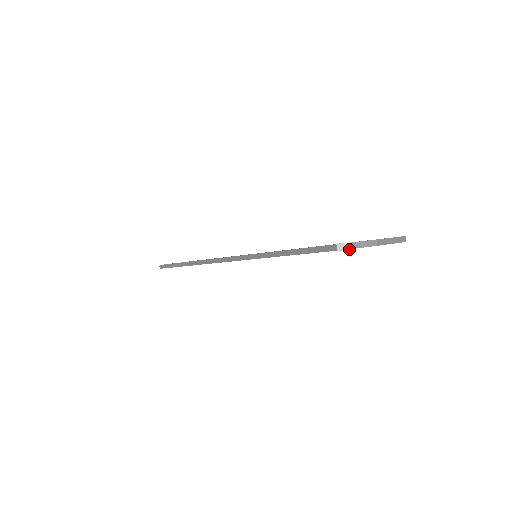
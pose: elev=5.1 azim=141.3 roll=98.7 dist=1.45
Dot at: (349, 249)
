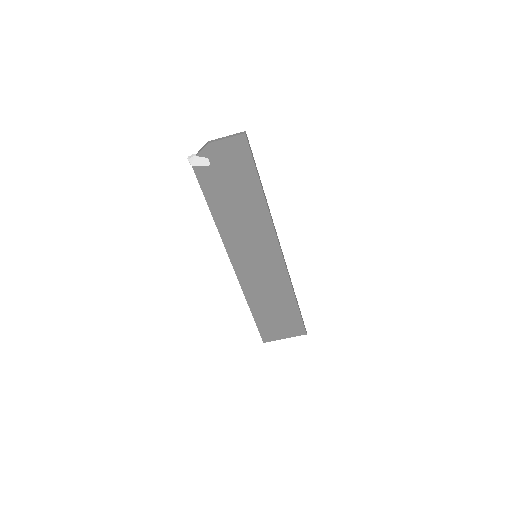
Dot at: (191, 157)
